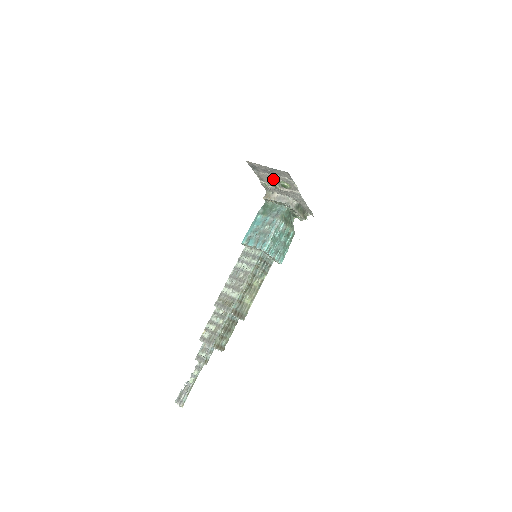
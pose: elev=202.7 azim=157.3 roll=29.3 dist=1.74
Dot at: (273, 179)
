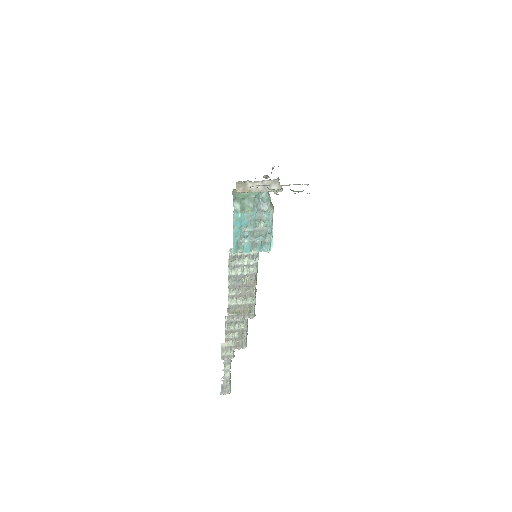
Dot at: occluded
